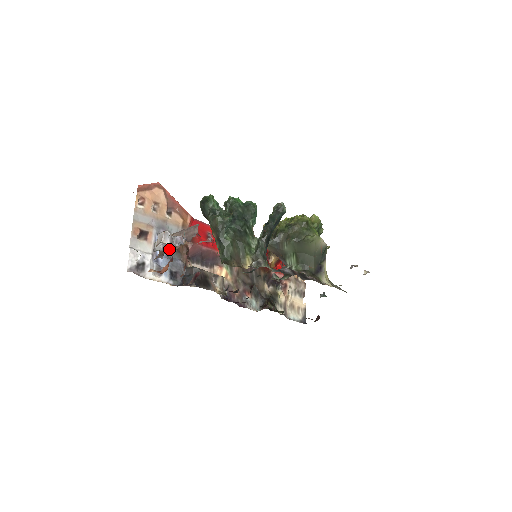
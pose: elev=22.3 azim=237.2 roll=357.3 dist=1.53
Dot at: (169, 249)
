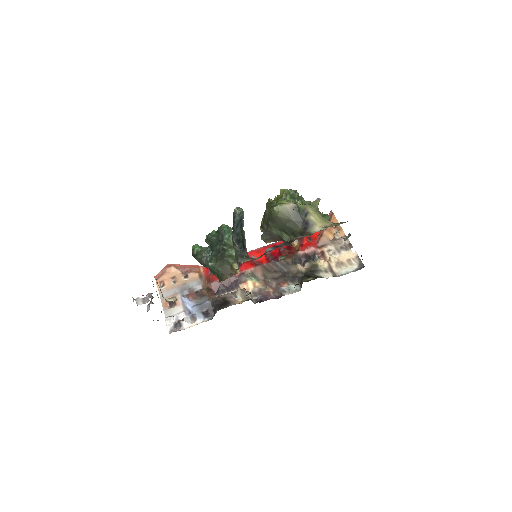
Dot at: occluded
